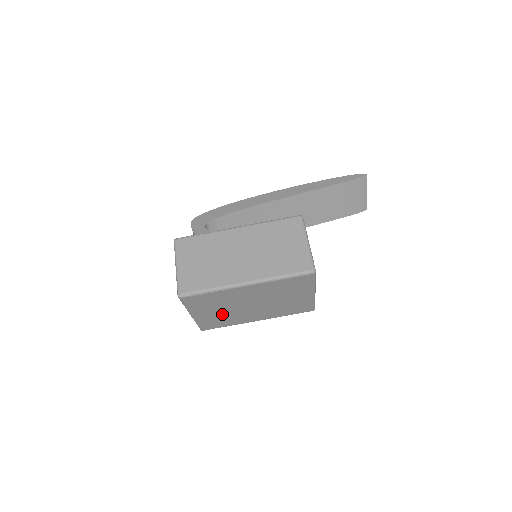
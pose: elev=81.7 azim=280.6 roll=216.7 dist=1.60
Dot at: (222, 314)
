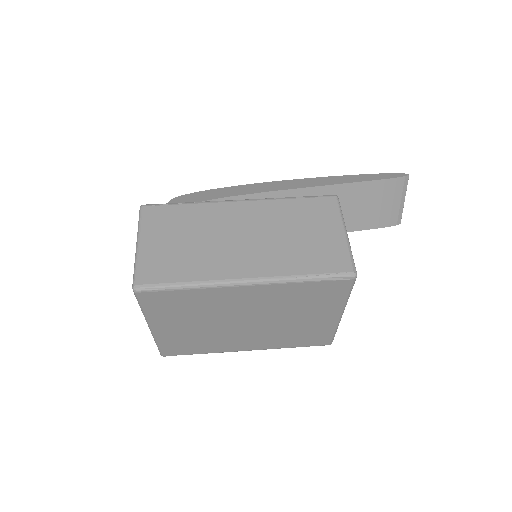
Dot at: (197, 332)
